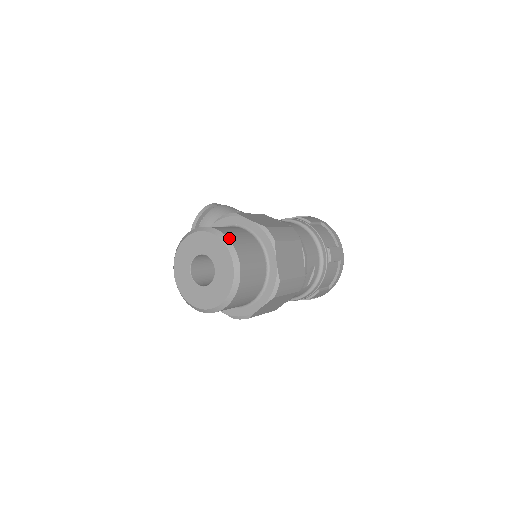
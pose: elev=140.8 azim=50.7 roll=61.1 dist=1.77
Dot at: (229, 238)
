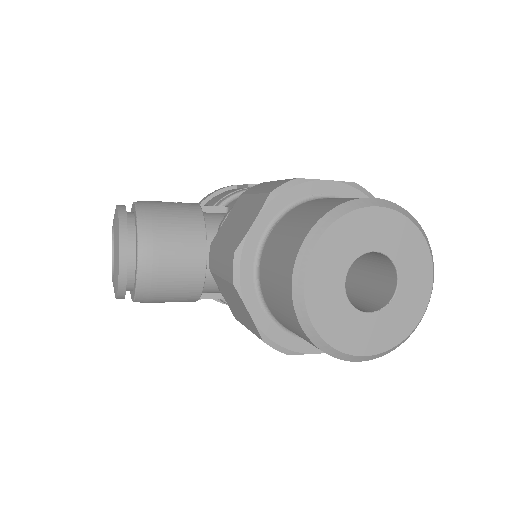
Dot at: (396, 204)
